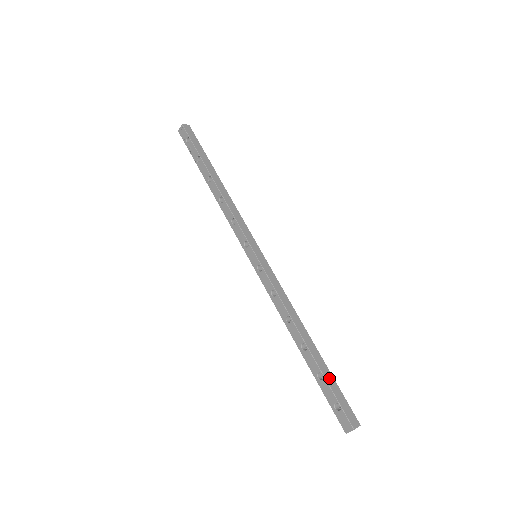
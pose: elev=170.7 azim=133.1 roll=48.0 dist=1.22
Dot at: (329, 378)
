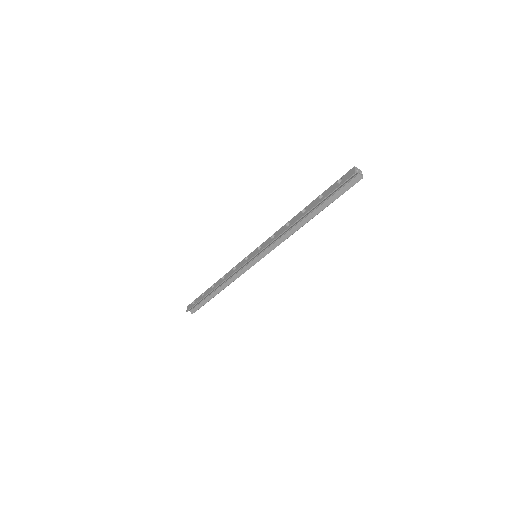
Dot at: occluded
